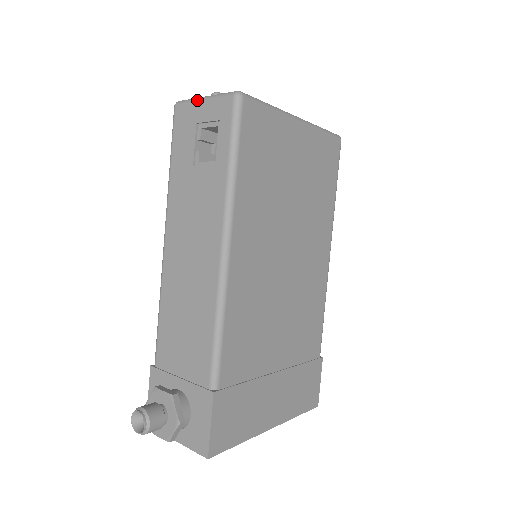
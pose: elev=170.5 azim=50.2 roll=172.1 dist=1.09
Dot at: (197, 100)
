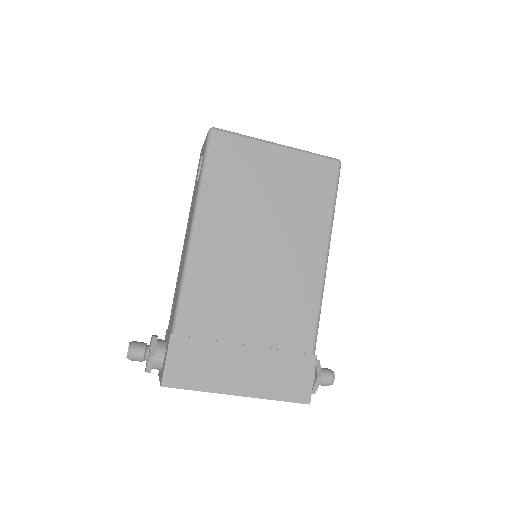
Dot at: occluded
